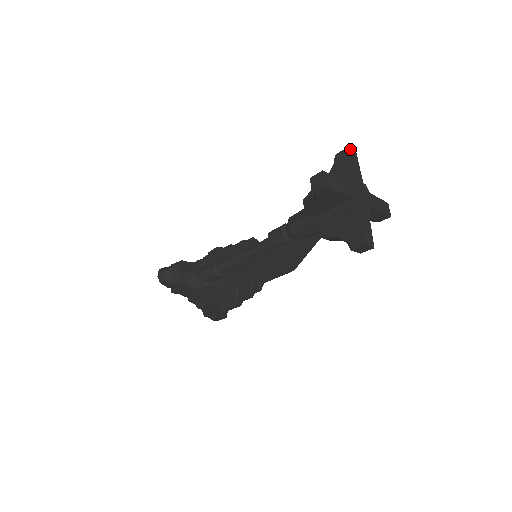
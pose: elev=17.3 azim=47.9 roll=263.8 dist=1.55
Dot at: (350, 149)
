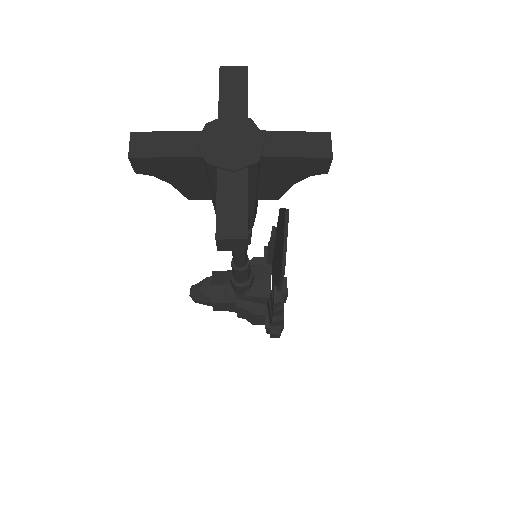
Dot at: occluded
